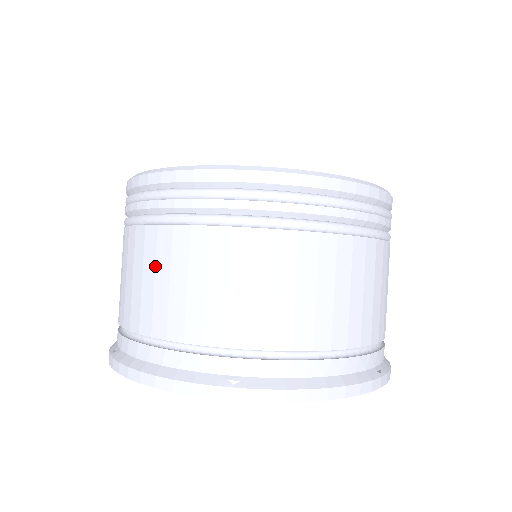
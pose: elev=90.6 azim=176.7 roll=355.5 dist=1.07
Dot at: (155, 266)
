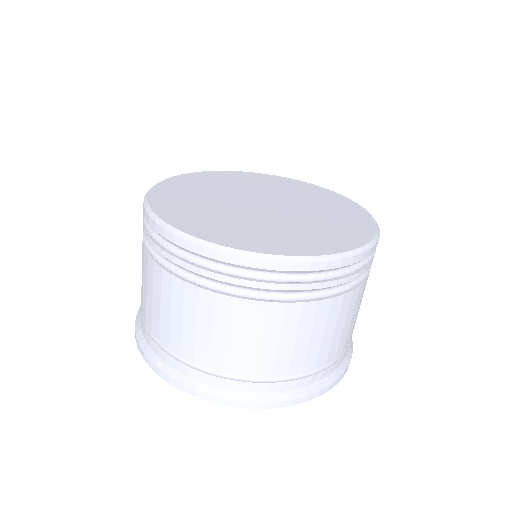
Dot at: (142, 266)
